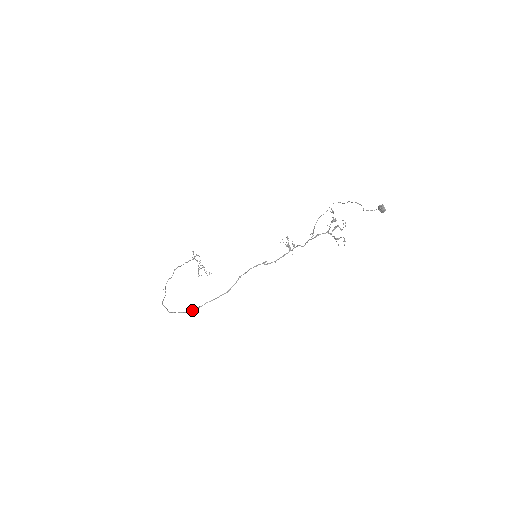
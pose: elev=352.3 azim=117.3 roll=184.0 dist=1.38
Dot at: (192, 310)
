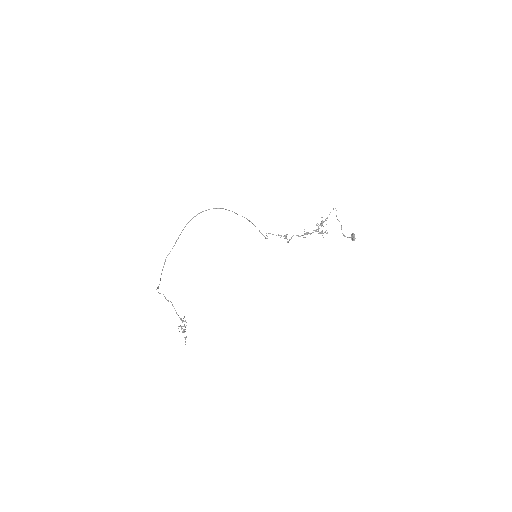
Dot at: occluded
